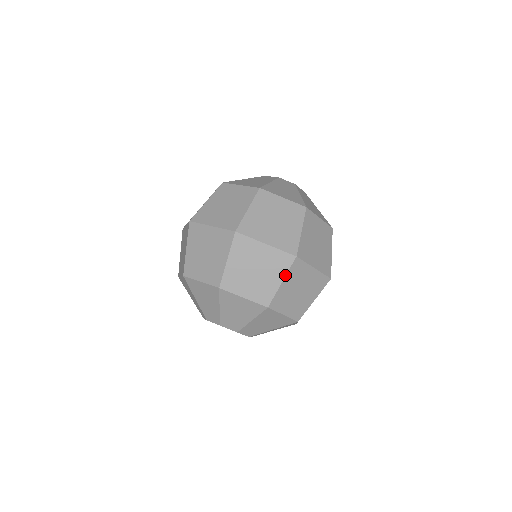
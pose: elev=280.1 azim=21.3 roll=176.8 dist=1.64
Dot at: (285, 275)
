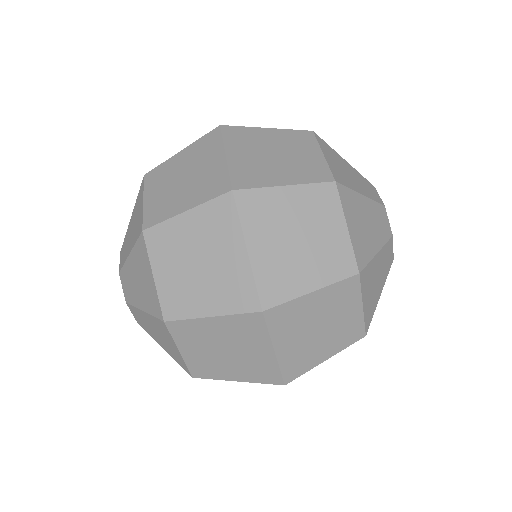
Dot at: (224, 314)
